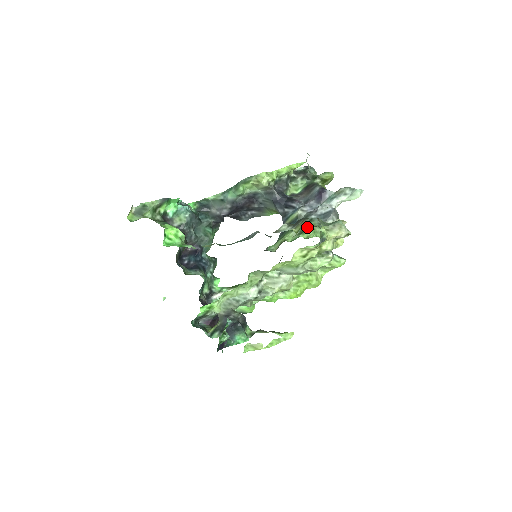
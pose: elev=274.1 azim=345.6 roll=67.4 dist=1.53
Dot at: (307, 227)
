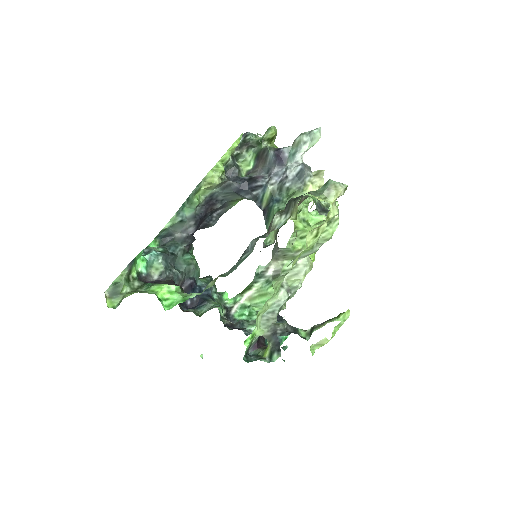
Dot at: occluded
